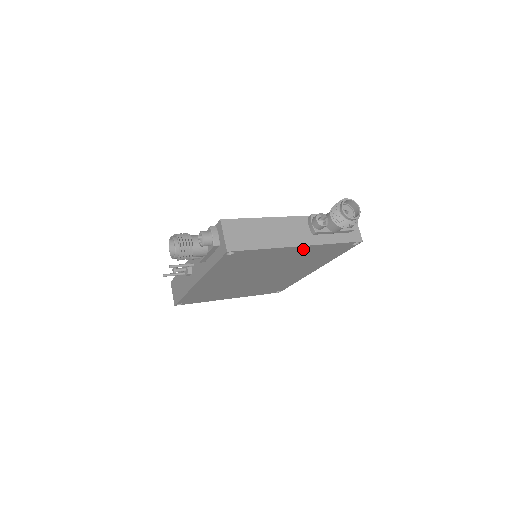
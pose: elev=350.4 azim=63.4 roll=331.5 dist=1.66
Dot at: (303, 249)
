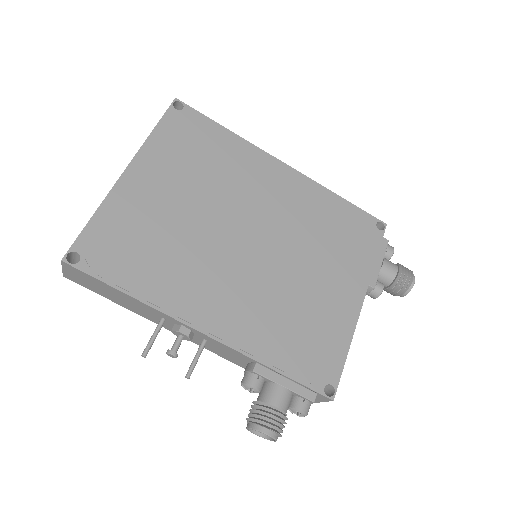
Dot at: occluded
